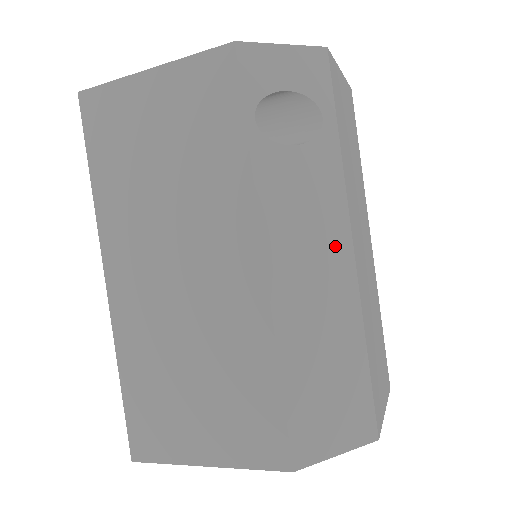
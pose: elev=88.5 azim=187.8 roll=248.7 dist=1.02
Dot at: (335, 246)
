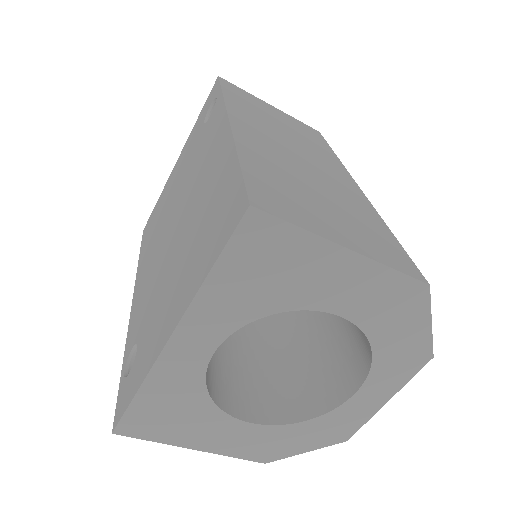
Dot at: occluded
